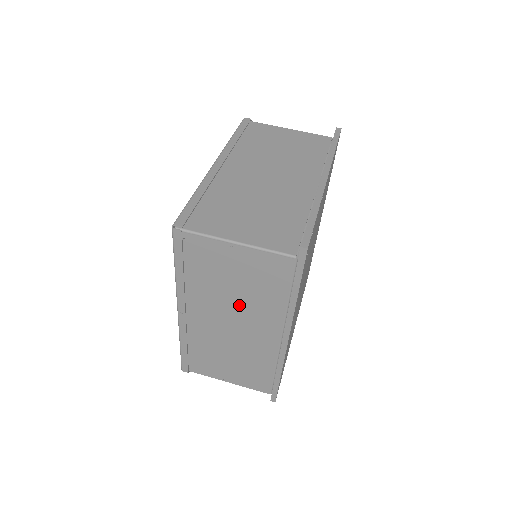
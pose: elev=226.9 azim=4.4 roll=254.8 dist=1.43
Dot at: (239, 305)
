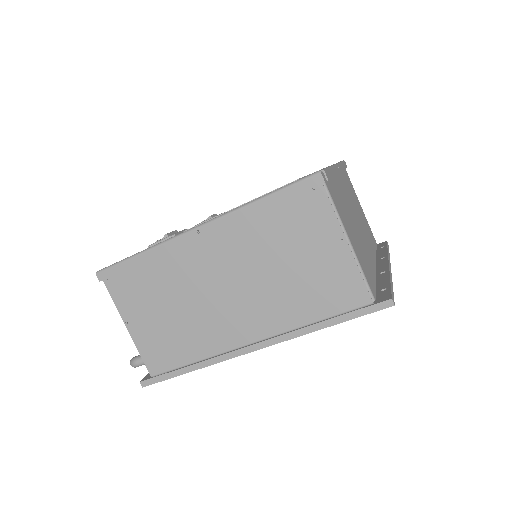
Dot at: (264, 283)
